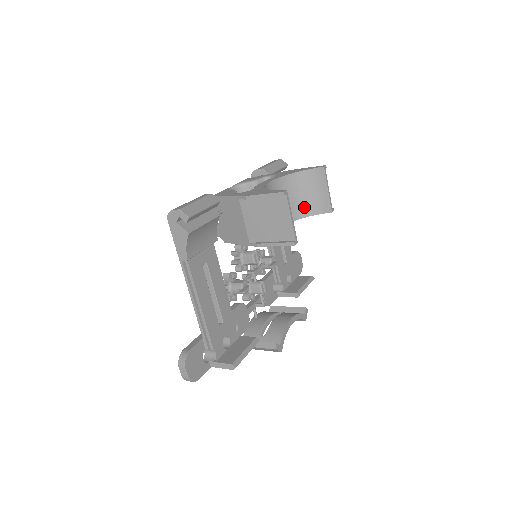
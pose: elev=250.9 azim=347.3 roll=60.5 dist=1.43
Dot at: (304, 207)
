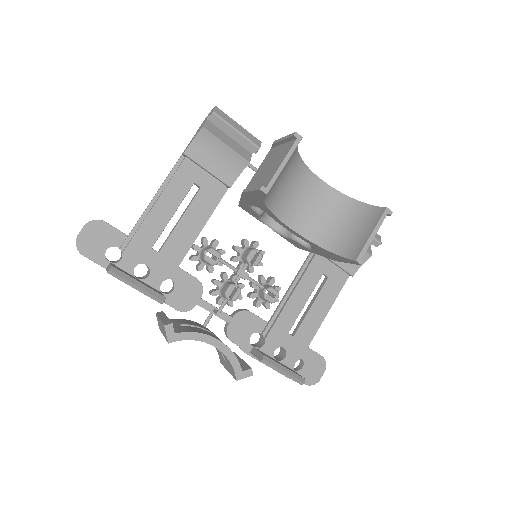
Dot at: (336, 240)
